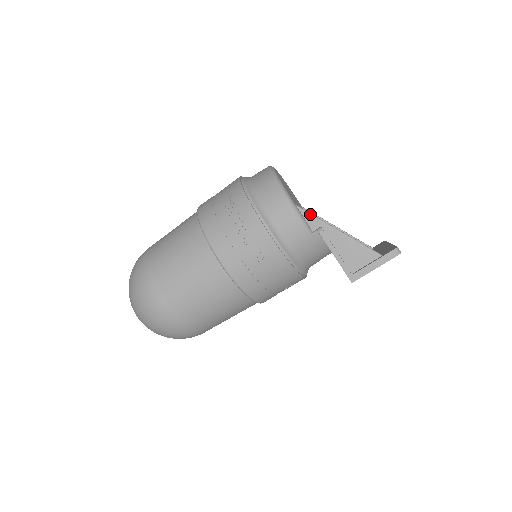
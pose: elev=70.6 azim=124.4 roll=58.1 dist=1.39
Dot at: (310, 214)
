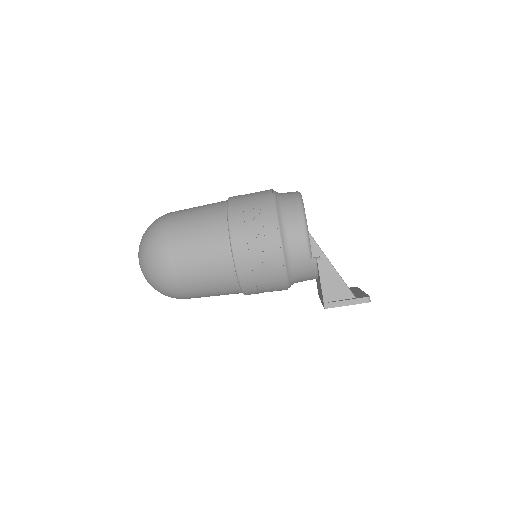
Dot at: (316, 243)
